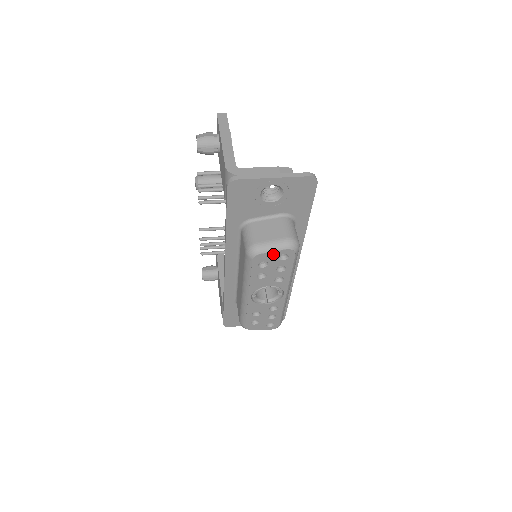
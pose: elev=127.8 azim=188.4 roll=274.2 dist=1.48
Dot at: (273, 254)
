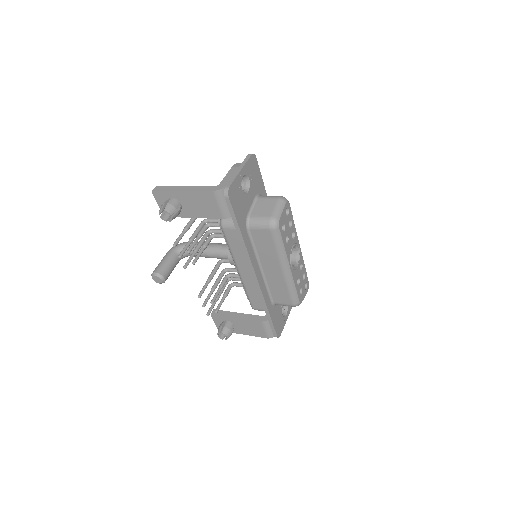
Dot at: (283, 214)
